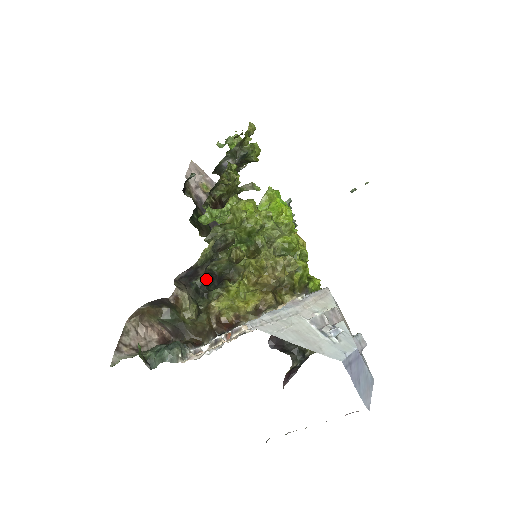
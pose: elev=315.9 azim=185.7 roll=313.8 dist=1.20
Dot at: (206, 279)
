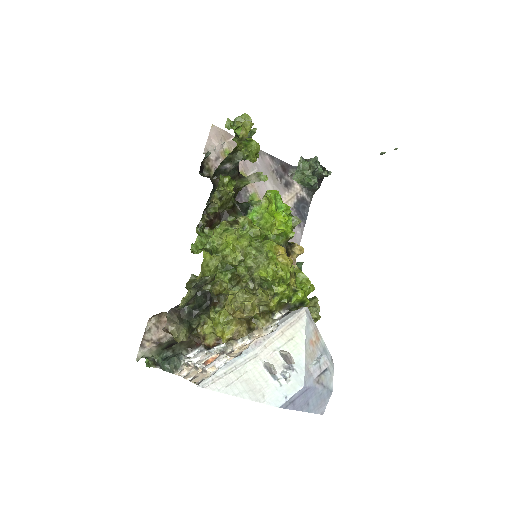
Dot at: (197, 303)
